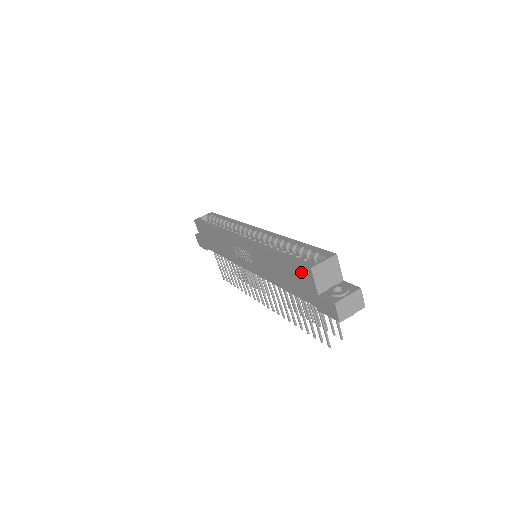
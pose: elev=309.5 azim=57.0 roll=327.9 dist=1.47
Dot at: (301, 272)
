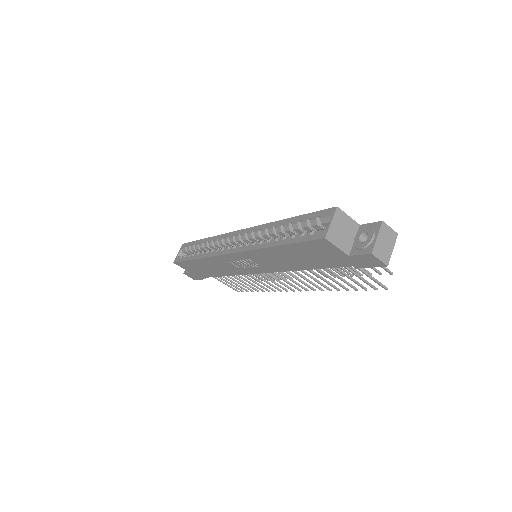
Dot at: (317, 247)
